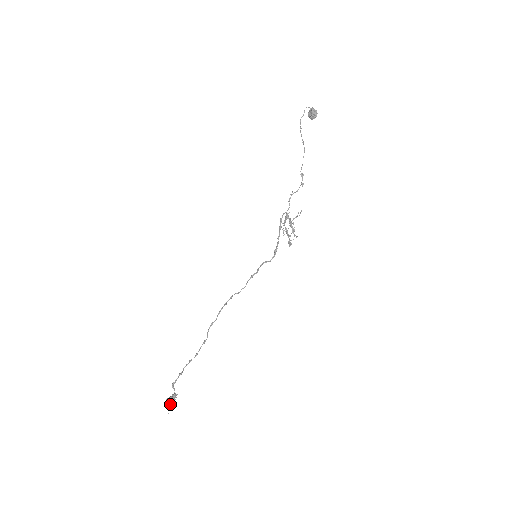
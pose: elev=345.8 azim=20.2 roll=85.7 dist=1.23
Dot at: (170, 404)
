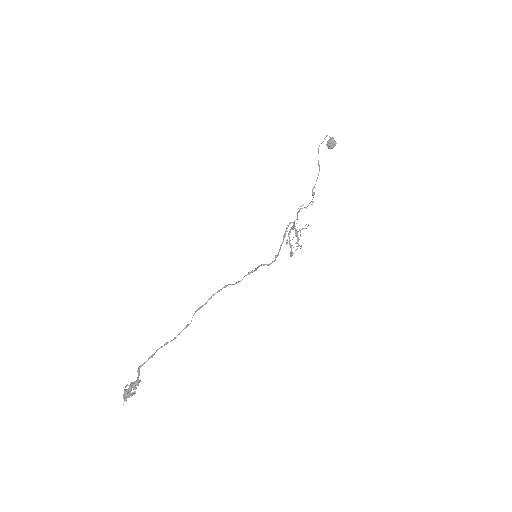
Dot at: (129, 392)
